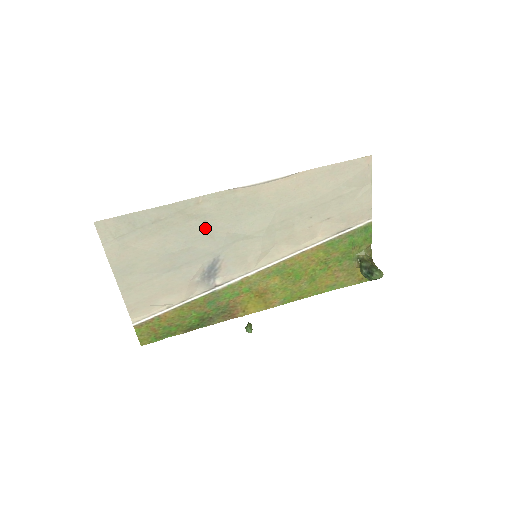
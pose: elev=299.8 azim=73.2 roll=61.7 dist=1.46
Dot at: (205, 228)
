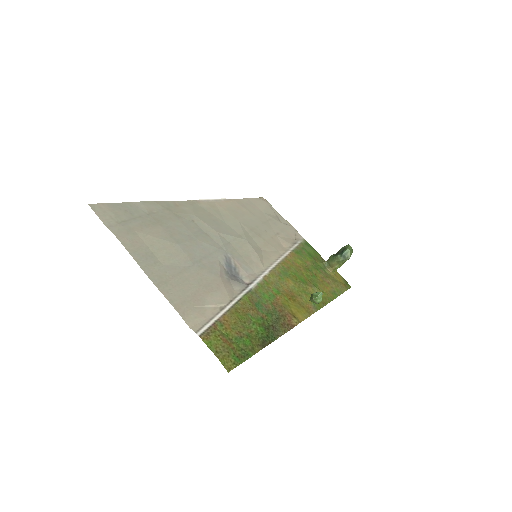
Dot at: (197, 227)
